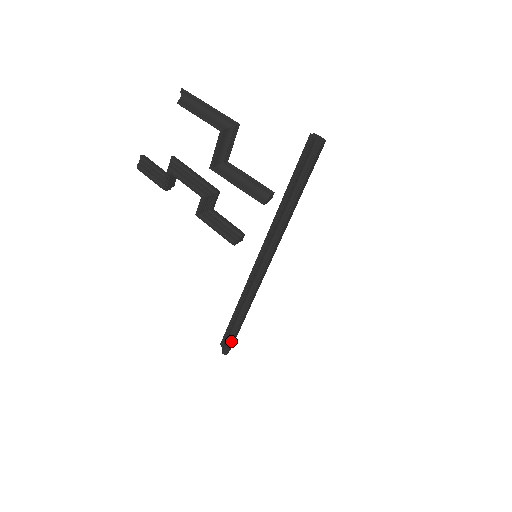
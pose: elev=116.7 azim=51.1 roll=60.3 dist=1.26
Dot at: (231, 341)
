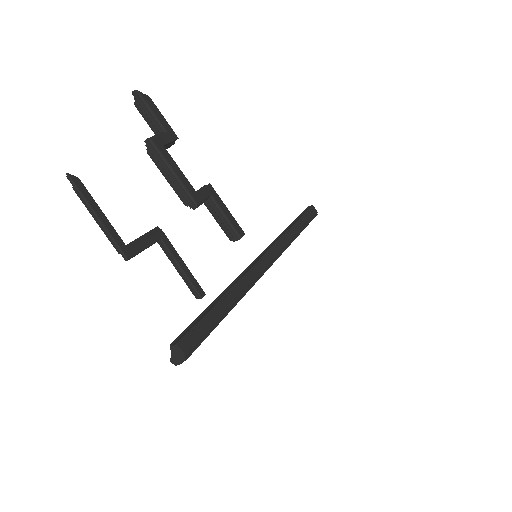
Dot at: occluded
